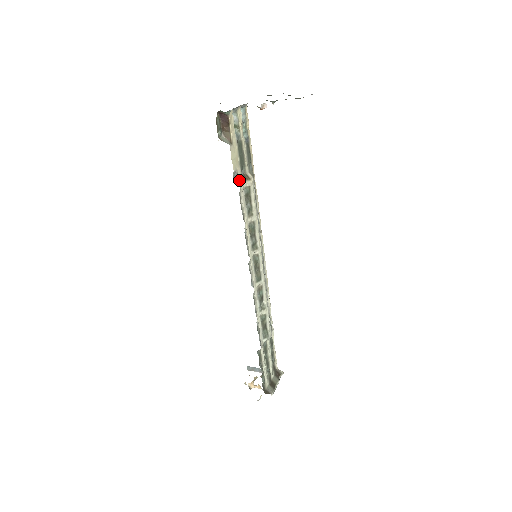
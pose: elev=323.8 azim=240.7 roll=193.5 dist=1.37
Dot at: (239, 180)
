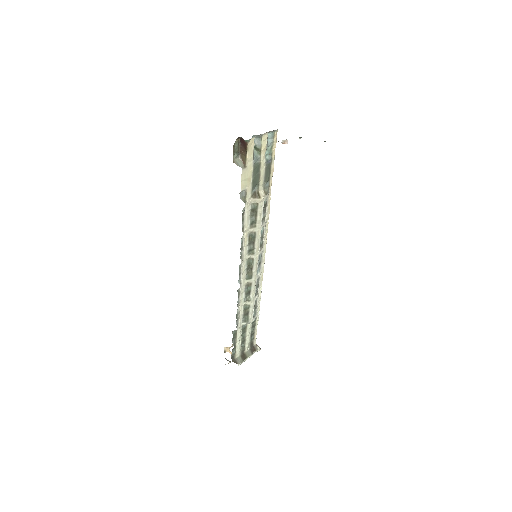
Dot at: (247, 197)
